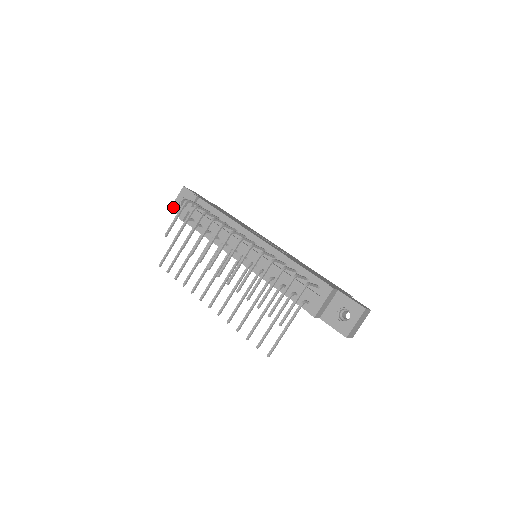
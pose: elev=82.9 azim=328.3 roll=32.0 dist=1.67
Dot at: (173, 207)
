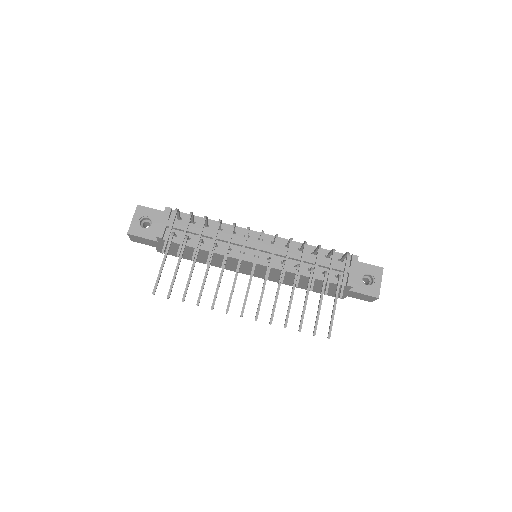
Dot at: (131, 230)
